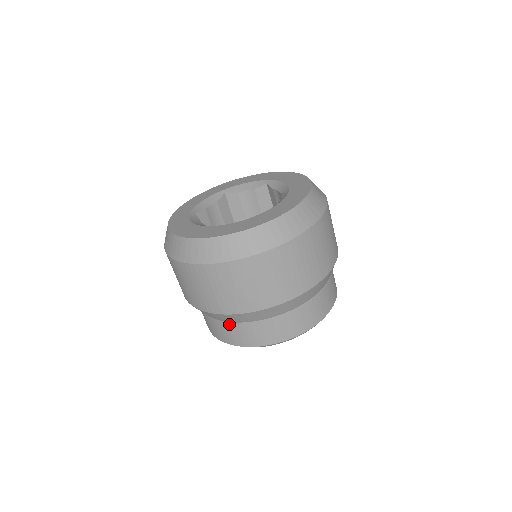
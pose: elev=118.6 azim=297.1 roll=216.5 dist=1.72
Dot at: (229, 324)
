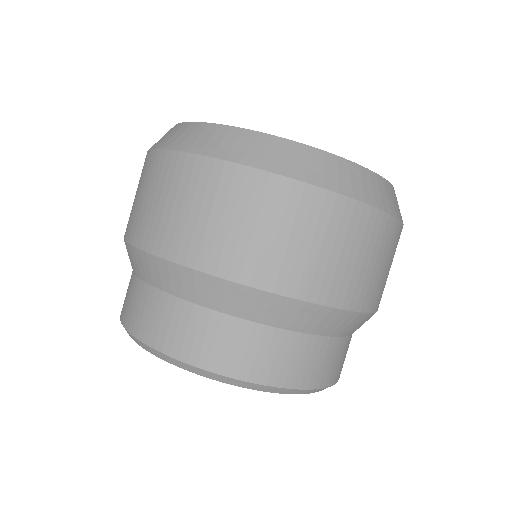
Dot at: (132, 275)
